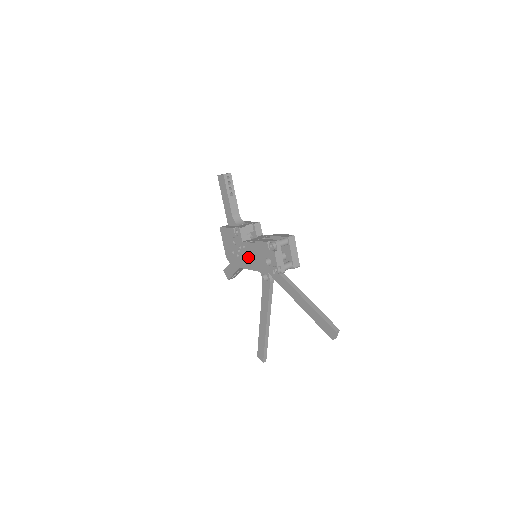
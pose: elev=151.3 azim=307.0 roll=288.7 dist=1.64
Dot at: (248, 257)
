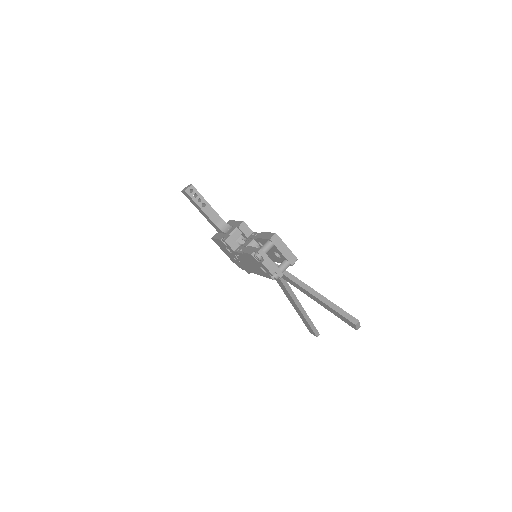
Dot at: (247, 264)
